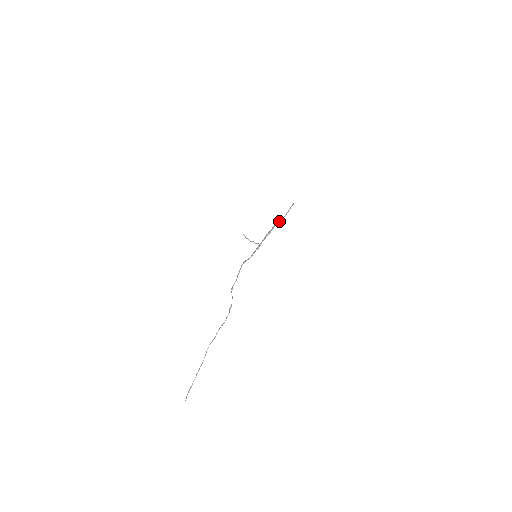
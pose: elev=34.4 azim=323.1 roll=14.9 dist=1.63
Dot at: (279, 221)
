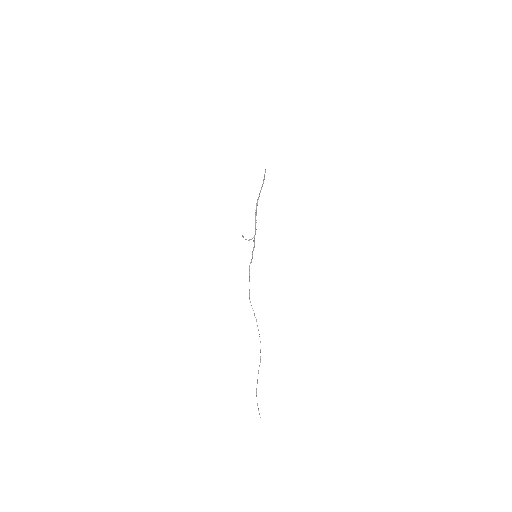
Dot at: (258, 198)
